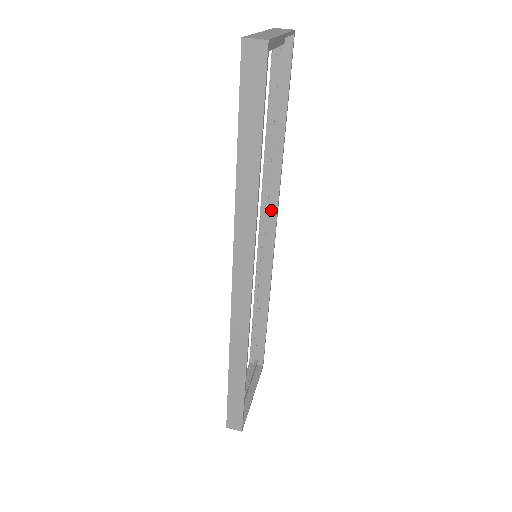
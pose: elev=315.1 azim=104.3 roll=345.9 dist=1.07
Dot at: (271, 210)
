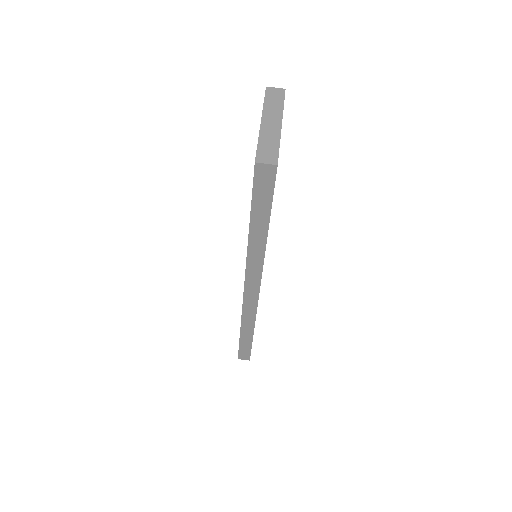
Dot at: occluded
